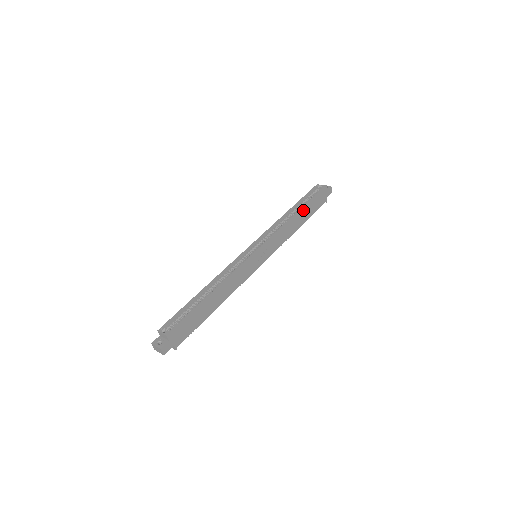
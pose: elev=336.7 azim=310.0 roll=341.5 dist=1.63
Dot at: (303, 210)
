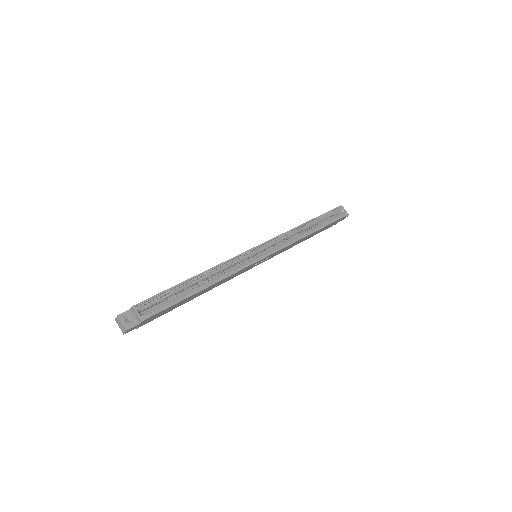
Dot at: (318, 230)
